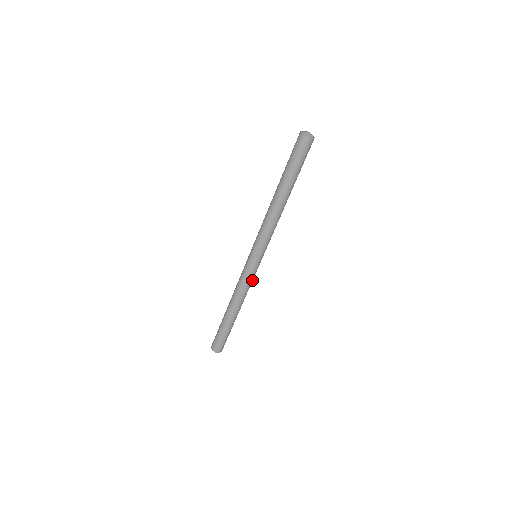
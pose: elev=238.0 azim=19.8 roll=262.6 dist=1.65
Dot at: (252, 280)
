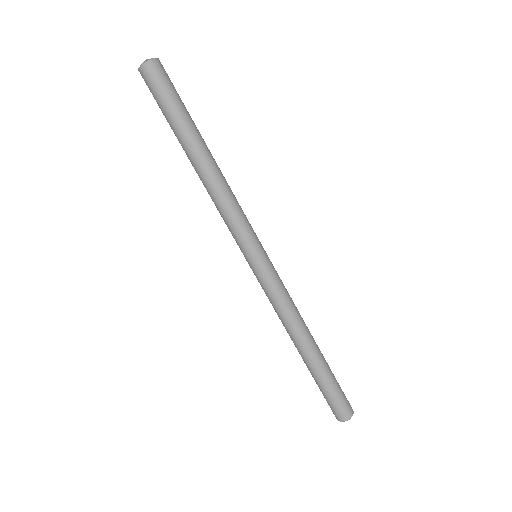
Dot at: (283, 289)
